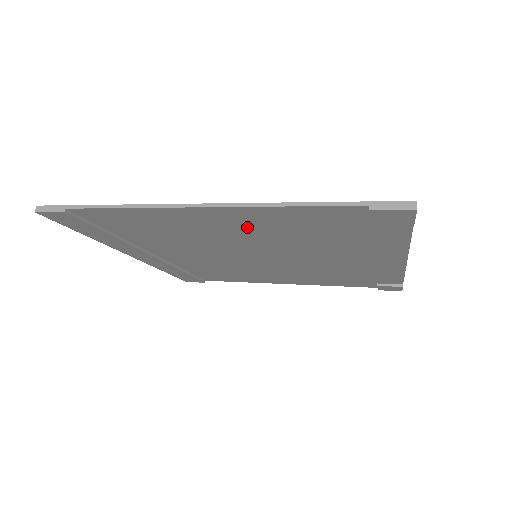
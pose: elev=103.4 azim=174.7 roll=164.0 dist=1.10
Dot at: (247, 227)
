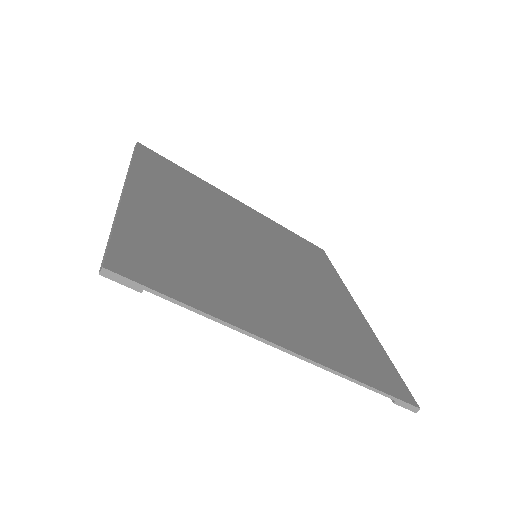
Dot at: (294, 324)
